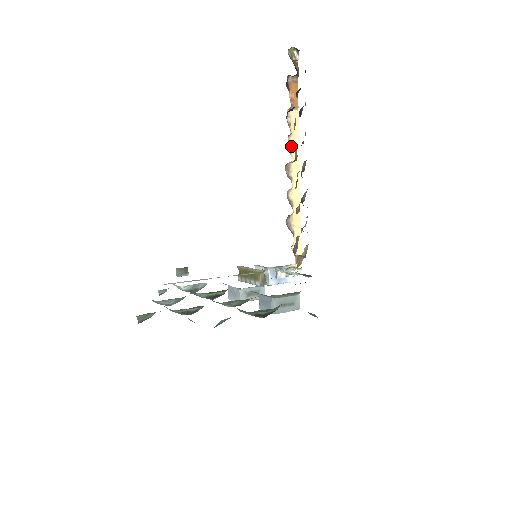
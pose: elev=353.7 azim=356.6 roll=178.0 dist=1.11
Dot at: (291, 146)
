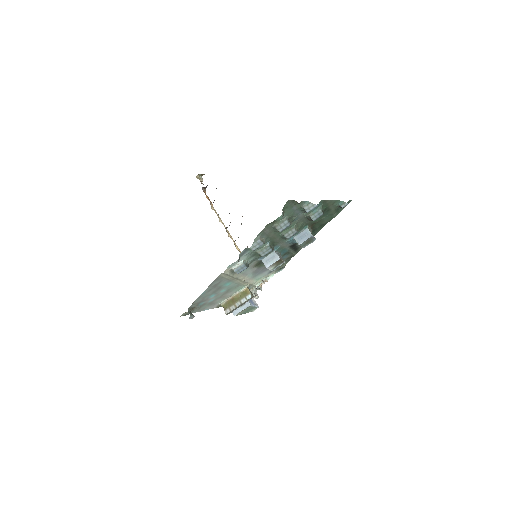
Dot at: (221, 222)
